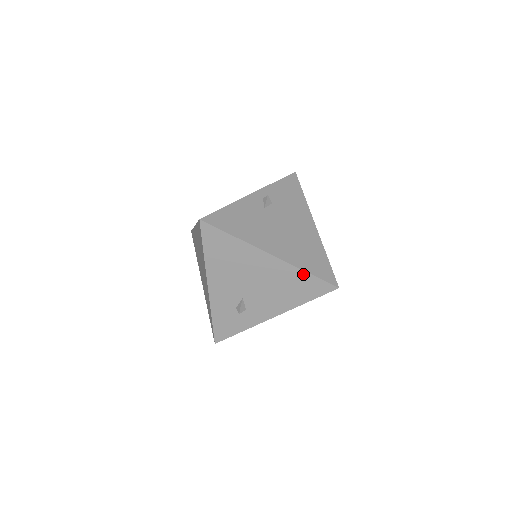
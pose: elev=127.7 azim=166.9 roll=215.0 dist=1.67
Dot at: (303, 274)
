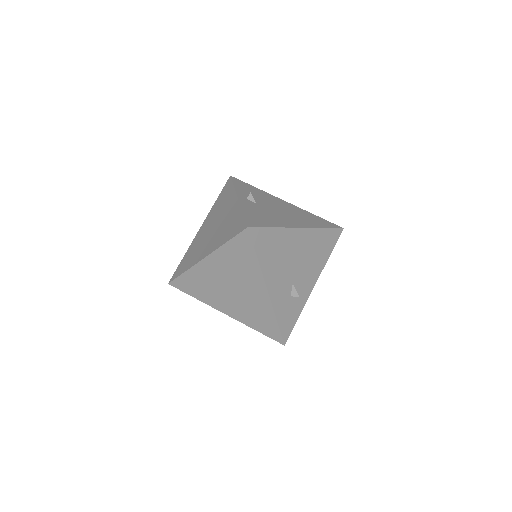
Dot at: (322, 231)
